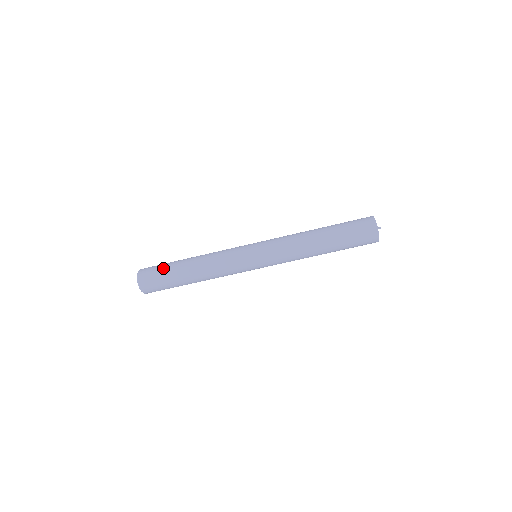
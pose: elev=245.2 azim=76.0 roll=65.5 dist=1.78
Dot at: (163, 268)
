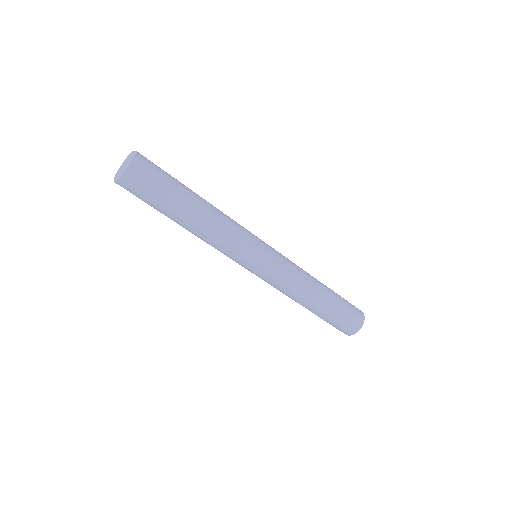
Dot at: (168, 181)
